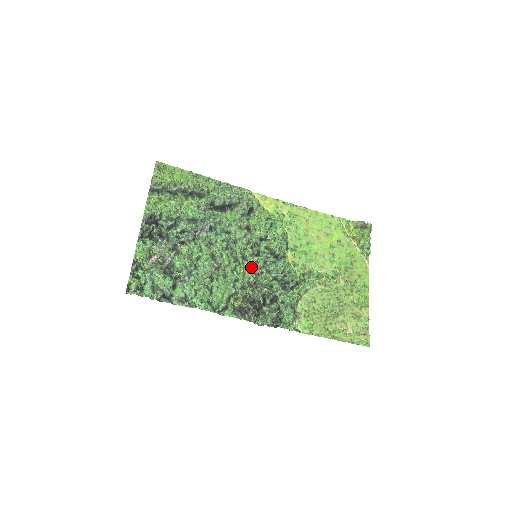
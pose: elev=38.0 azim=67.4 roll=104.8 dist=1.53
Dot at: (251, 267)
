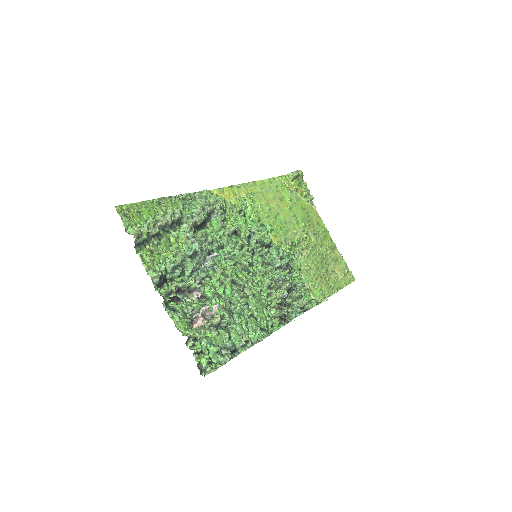
Dot at: (261, 270)
